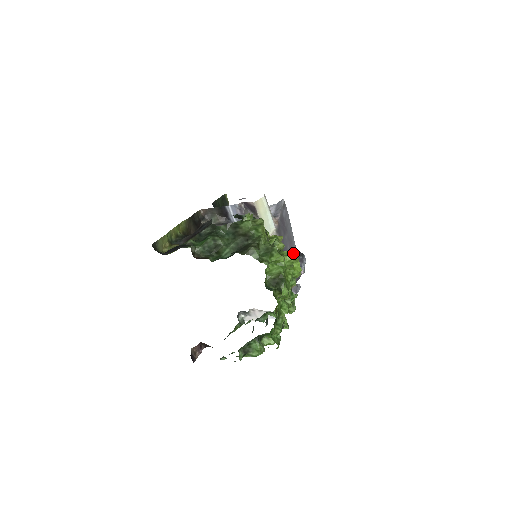
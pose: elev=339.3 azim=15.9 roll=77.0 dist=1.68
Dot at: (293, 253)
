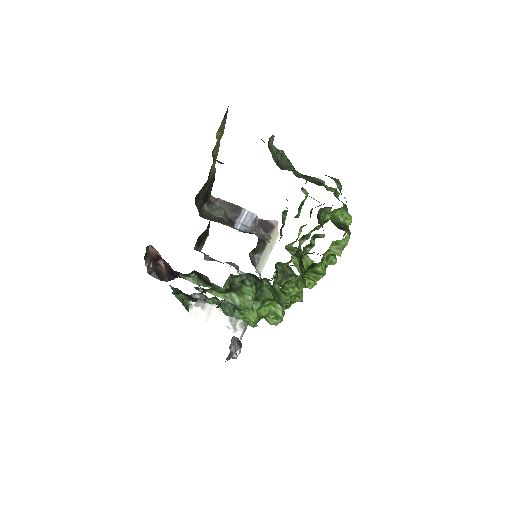
Dot at: occluded
